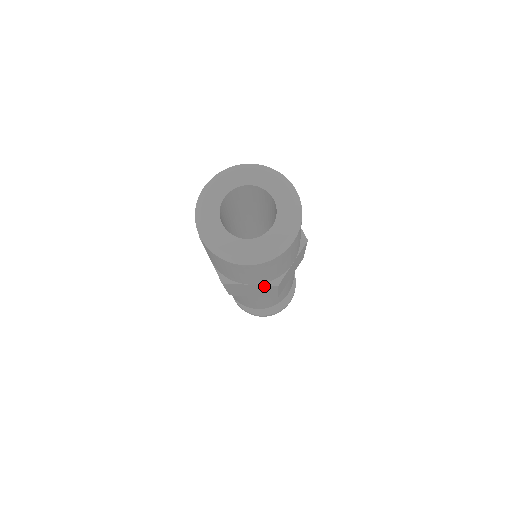
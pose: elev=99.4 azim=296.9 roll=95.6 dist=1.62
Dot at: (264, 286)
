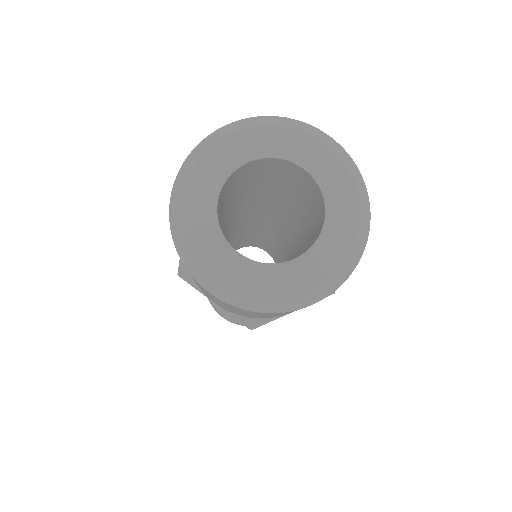
Dot at: (233, 316)
